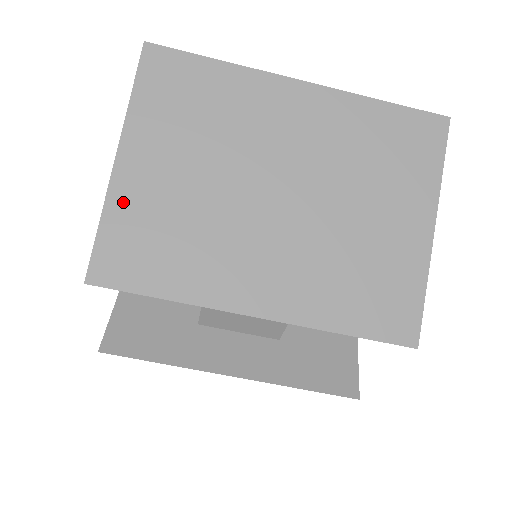
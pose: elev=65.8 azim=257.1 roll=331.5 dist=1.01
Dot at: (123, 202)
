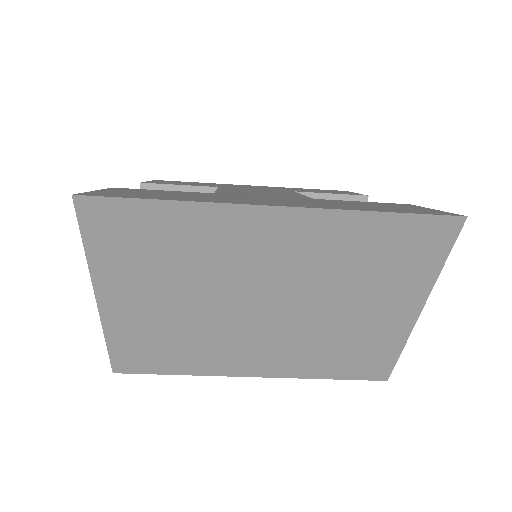
Dot at: (119, 328)
